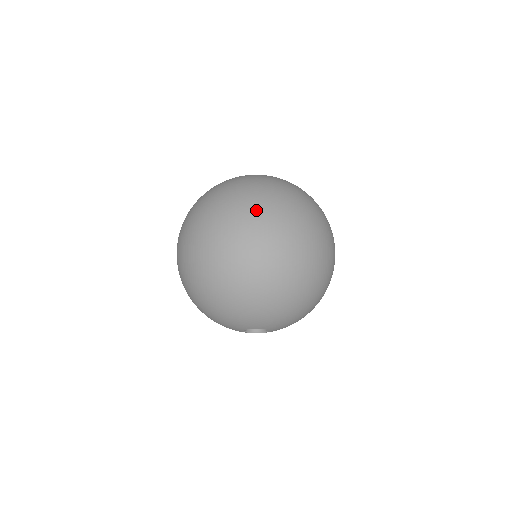
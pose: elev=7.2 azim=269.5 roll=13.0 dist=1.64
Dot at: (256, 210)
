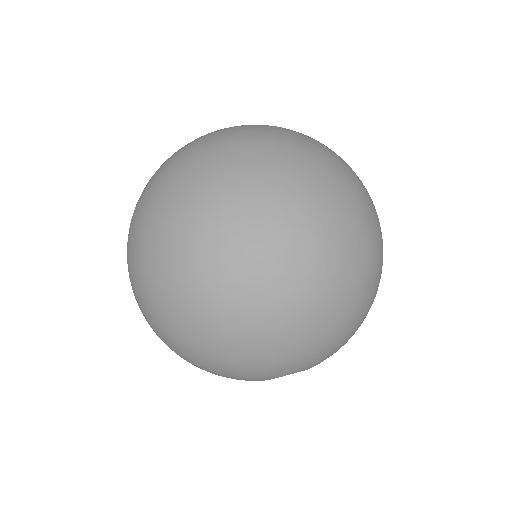
Dot at: (362, 185)
